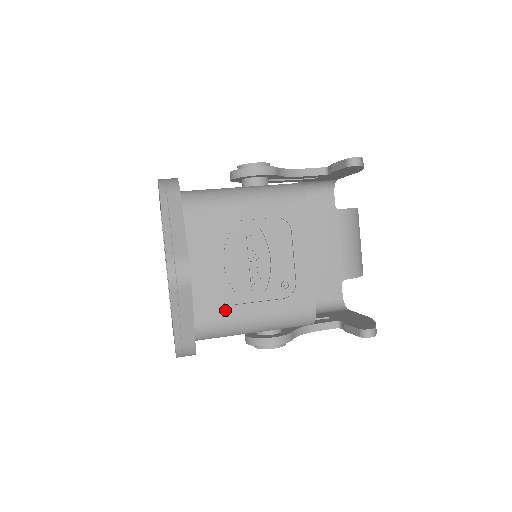
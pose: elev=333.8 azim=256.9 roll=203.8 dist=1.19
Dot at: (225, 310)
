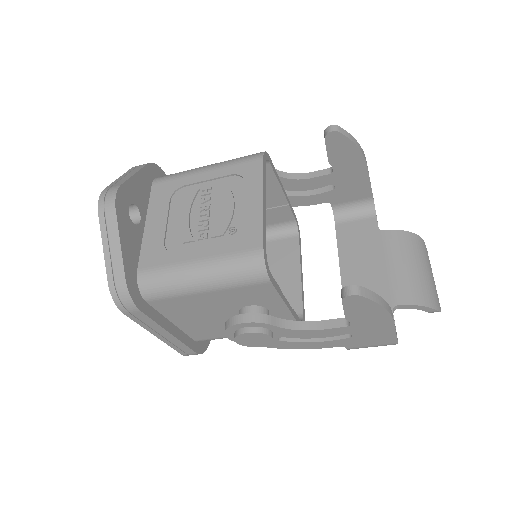
Dot at: (168, 257)
